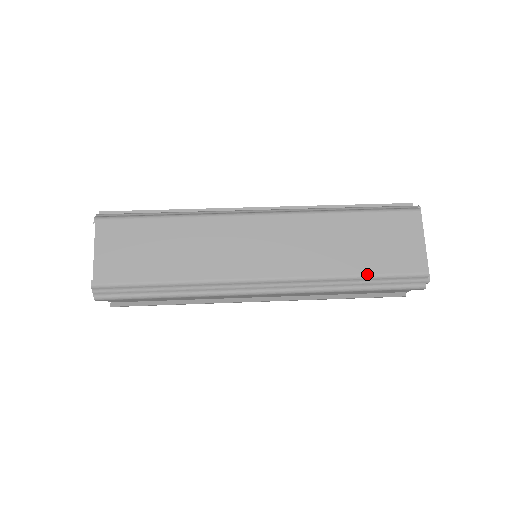
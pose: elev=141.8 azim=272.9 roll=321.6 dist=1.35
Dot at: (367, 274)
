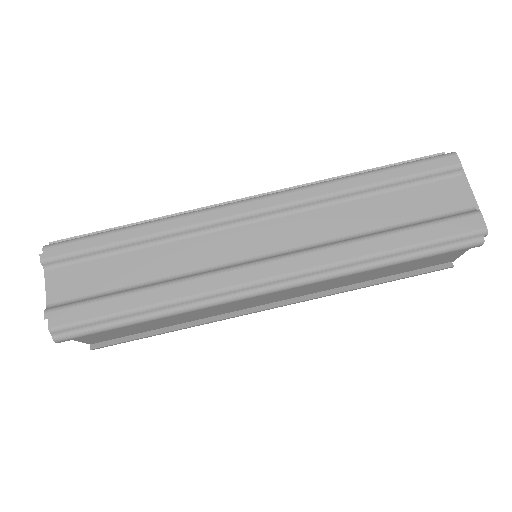
Dot at: occluded
